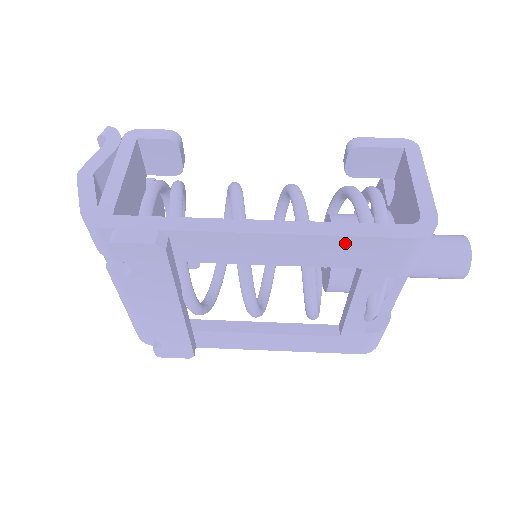
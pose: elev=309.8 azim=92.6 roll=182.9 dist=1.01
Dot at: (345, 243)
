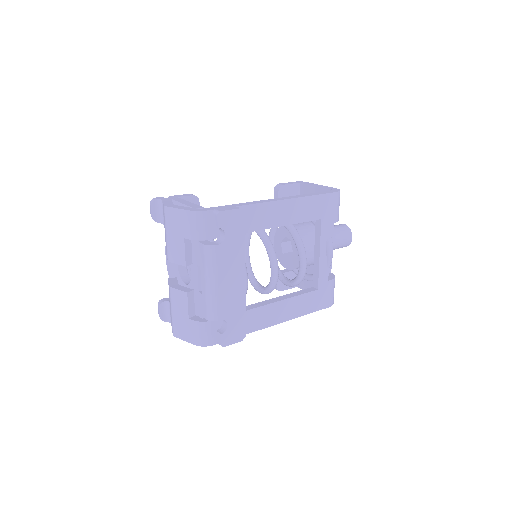
Dot at: (313, 201)
